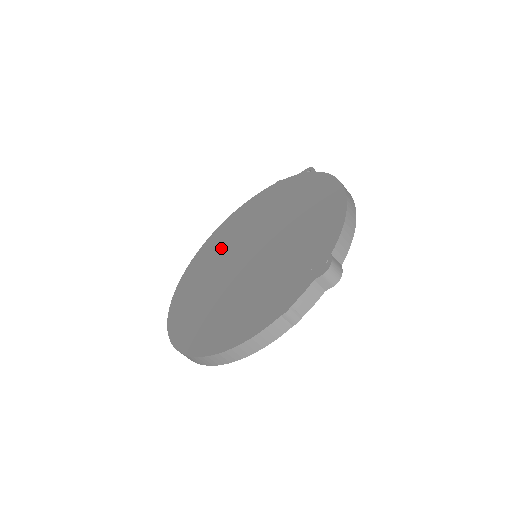
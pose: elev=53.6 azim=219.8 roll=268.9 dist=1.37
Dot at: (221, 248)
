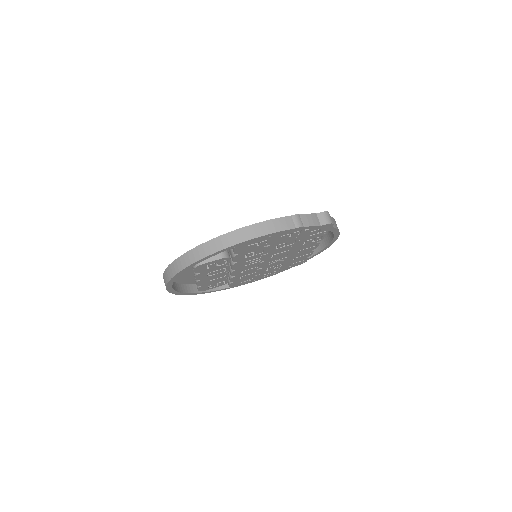
Dot at: occluded
